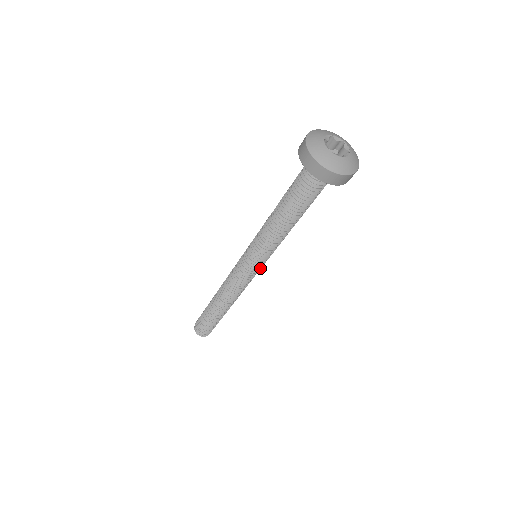
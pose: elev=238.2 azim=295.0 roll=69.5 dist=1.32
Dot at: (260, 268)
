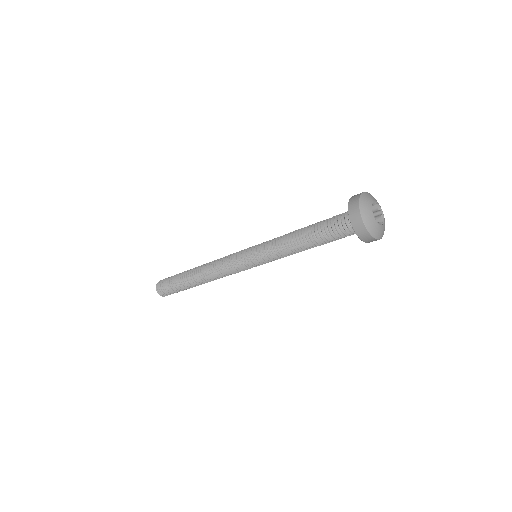
Dot at: occluded
